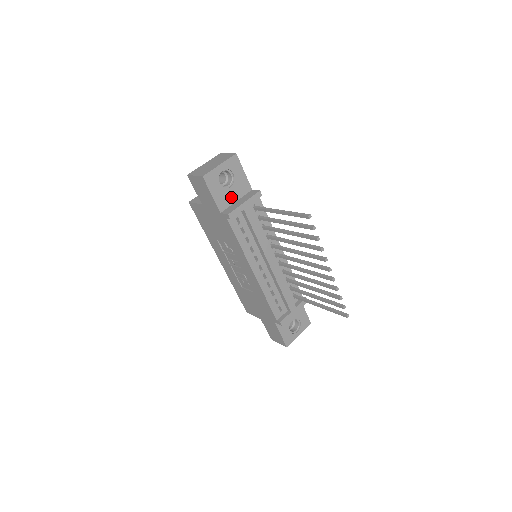
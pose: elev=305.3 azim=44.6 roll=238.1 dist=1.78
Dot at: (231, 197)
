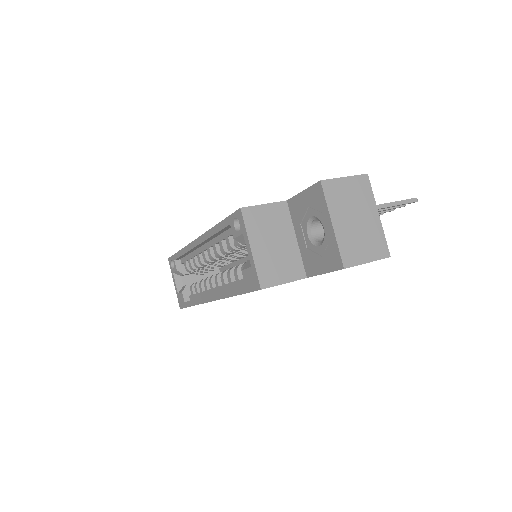
Dot at: occluded
